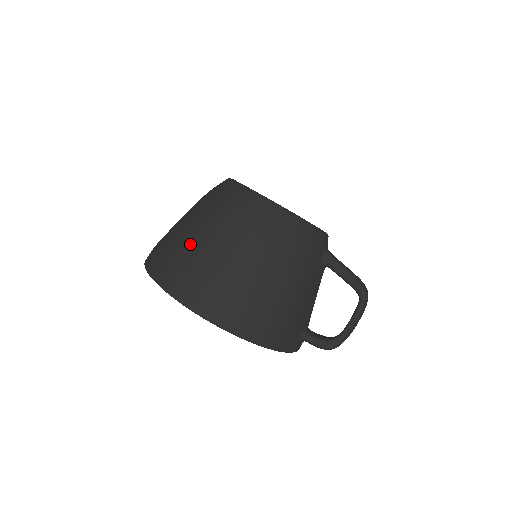
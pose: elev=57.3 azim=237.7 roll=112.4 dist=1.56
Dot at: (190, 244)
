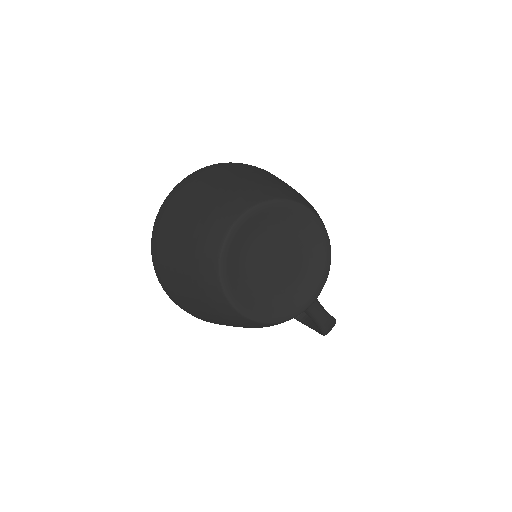
Dot at: (178, 290)
